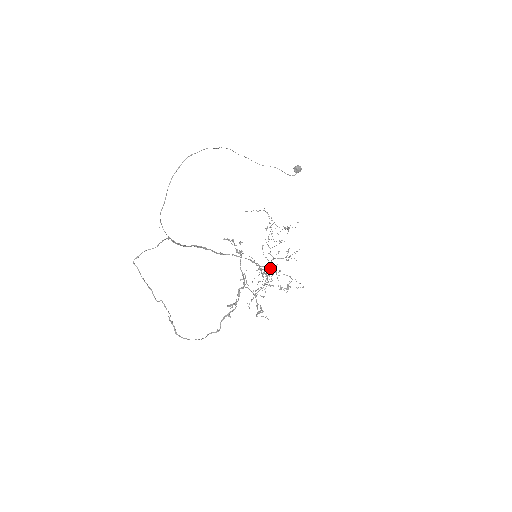
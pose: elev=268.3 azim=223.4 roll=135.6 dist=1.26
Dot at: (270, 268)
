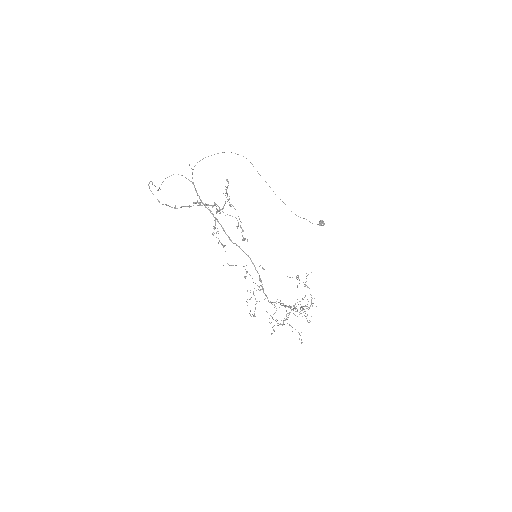
Dot at: occluded
